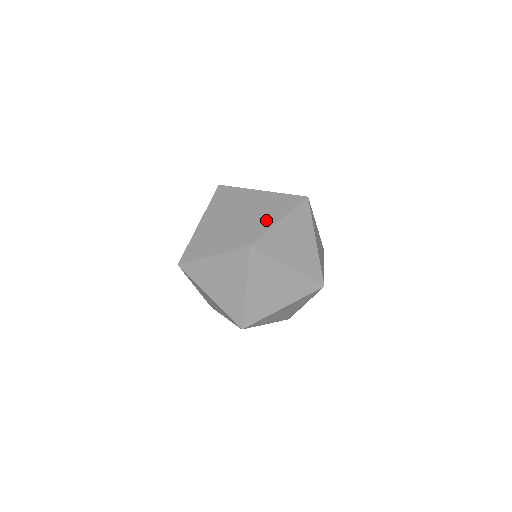
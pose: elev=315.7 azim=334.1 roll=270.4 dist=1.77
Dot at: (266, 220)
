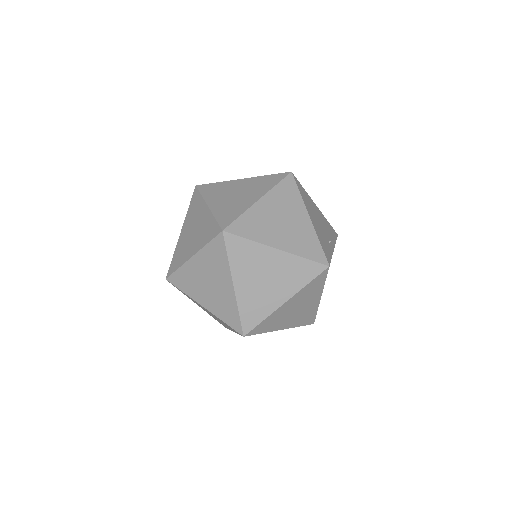
Dot at: (186, 252)
